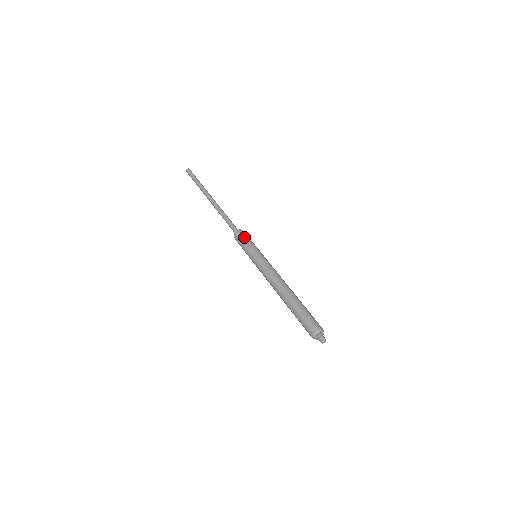
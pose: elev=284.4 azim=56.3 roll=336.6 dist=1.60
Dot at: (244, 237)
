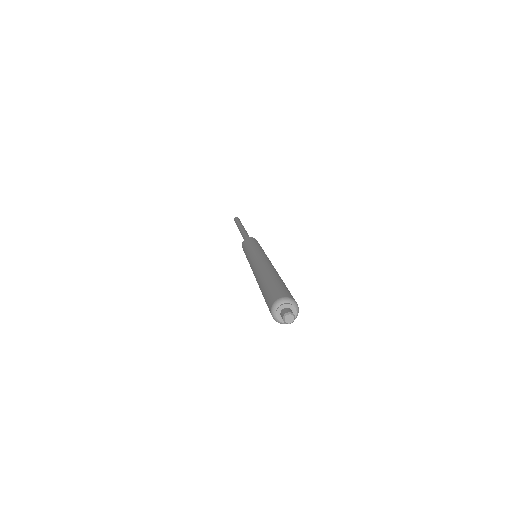
Dot at: (252, 239)
